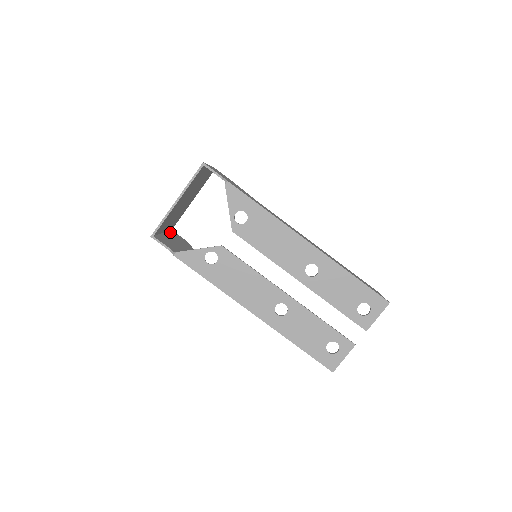
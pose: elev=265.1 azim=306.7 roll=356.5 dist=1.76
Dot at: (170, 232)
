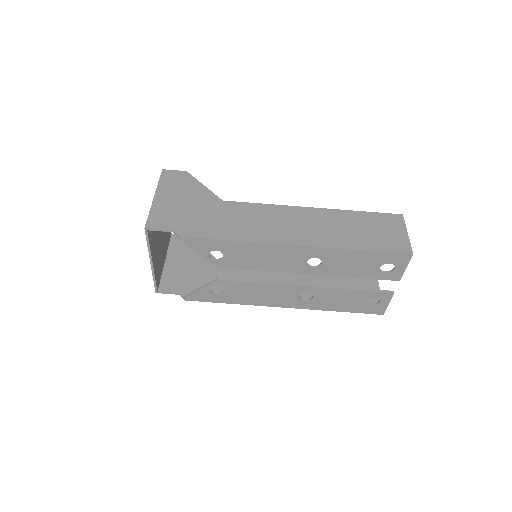
Dot at: (171, 244)
